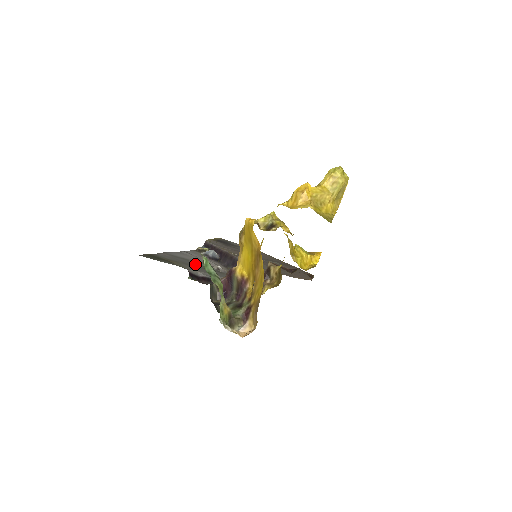
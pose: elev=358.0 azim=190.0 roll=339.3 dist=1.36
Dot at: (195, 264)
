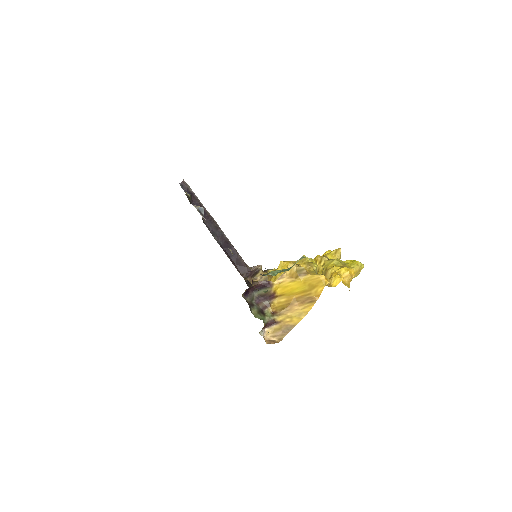
Dot at: occluded
